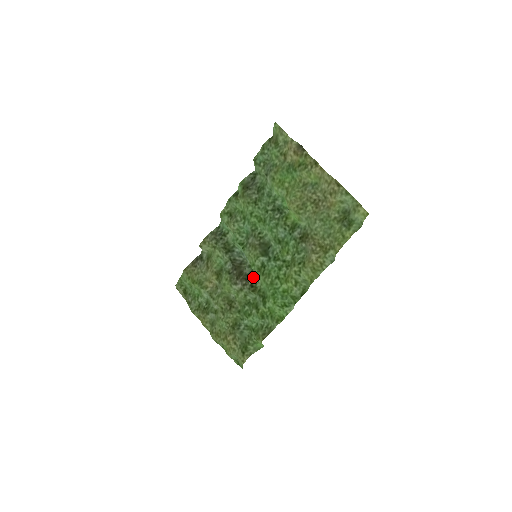
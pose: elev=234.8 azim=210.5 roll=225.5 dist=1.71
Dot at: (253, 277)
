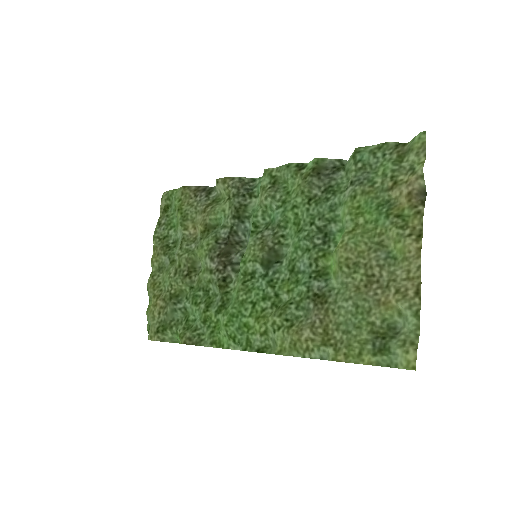
Dot at: (234, 272)
